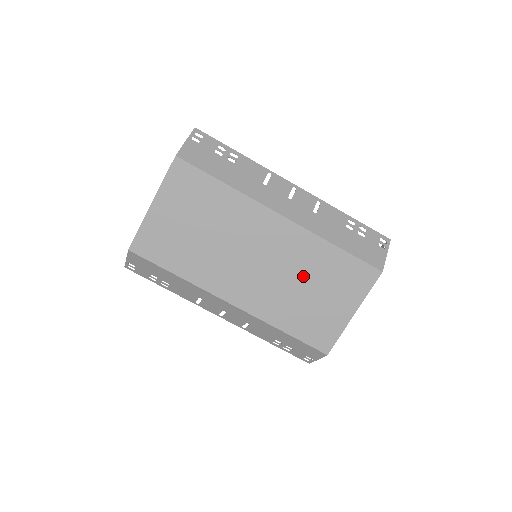
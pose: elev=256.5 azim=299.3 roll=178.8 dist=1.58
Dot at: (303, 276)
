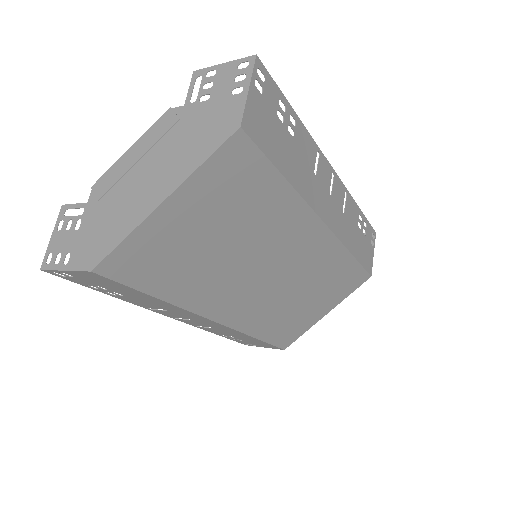
Dot at: (307, 286)
